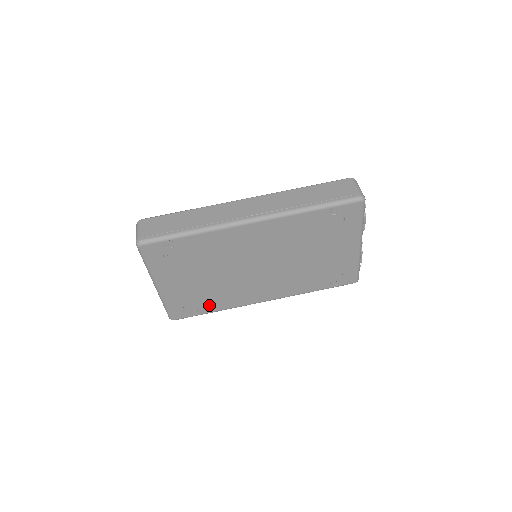
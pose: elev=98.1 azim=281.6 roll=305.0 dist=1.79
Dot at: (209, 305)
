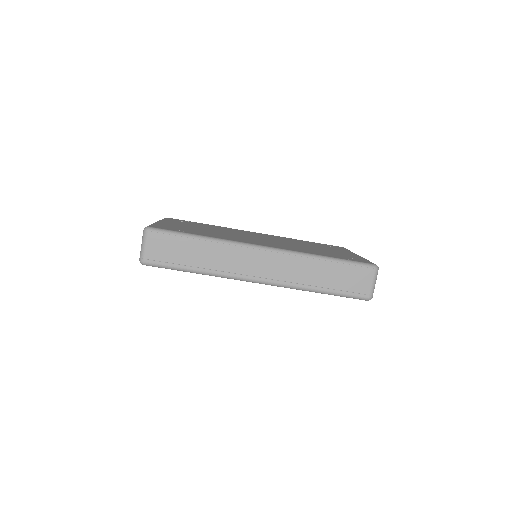
Dot at: occluded
